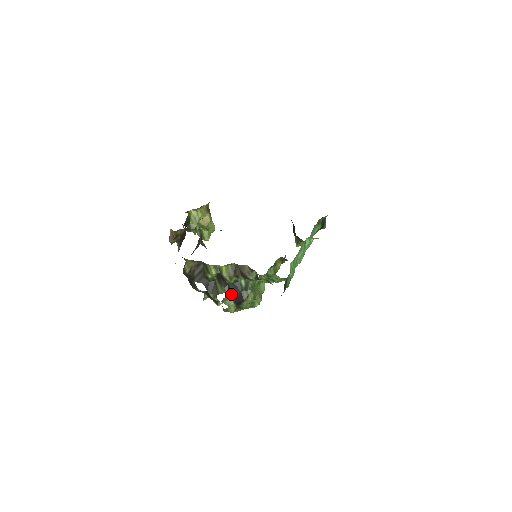
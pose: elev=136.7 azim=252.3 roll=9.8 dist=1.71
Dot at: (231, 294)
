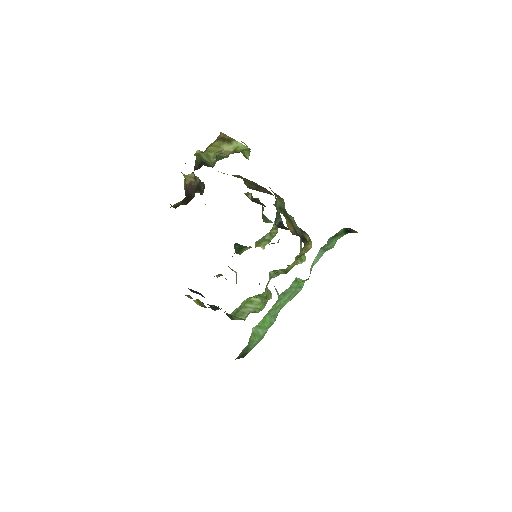
Dot at: occluded
